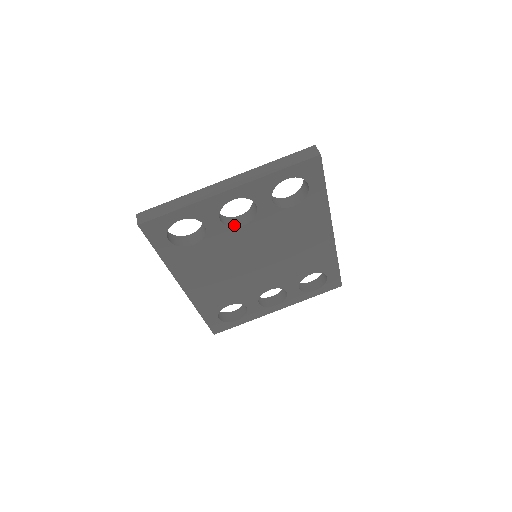
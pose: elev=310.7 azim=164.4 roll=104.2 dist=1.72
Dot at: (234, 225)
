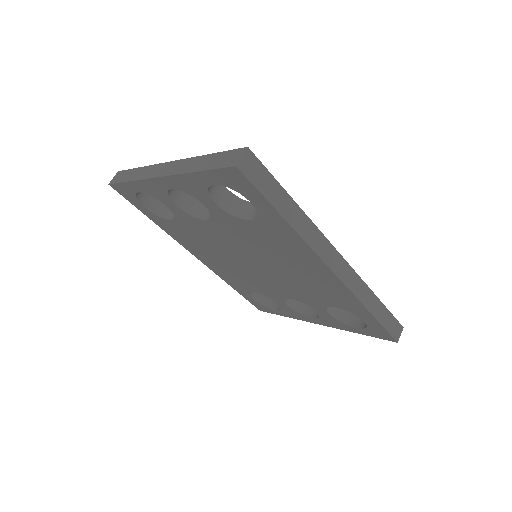
Dot at: (199, 215)
